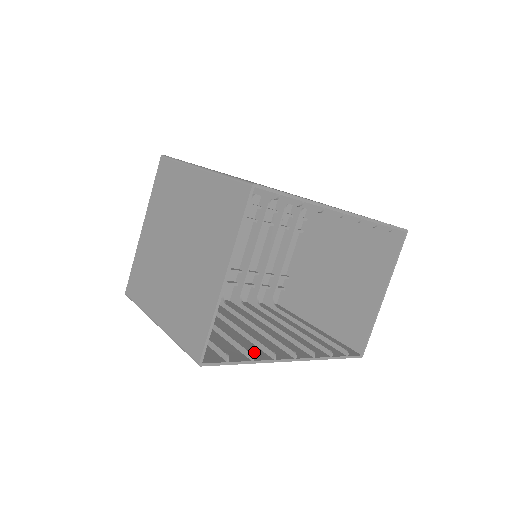
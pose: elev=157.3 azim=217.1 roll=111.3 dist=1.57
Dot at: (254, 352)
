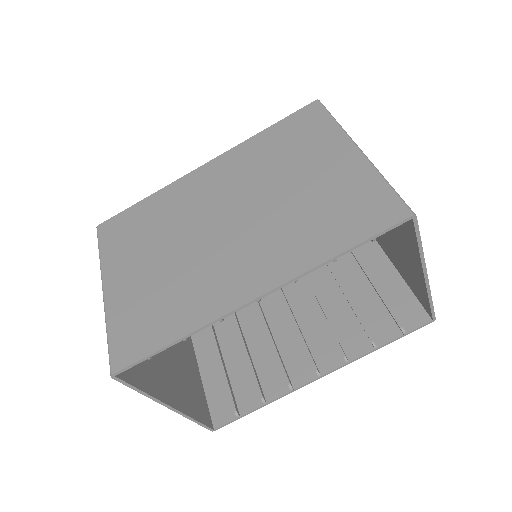
Dot at: (274, 382)
